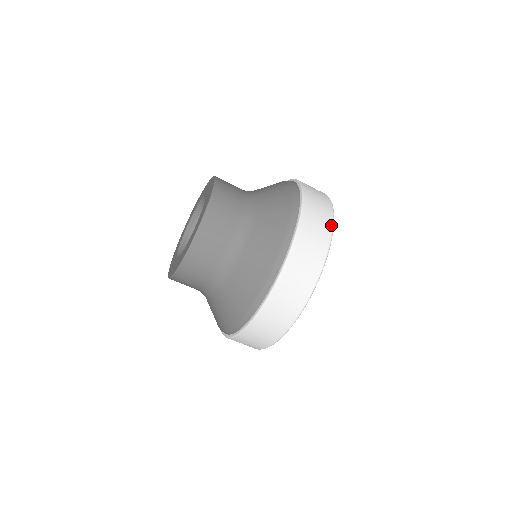
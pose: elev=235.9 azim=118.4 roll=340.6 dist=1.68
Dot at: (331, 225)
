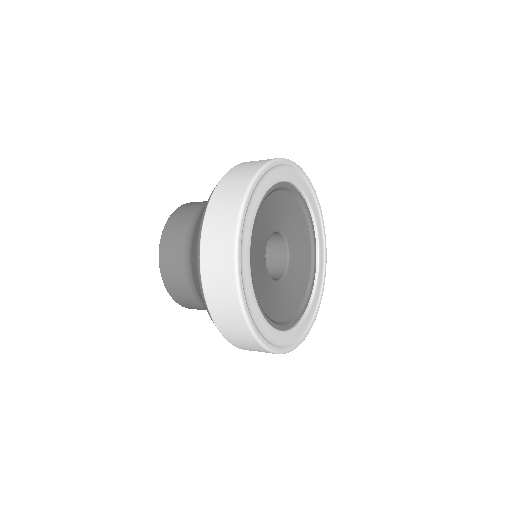
Dot at: (240, 203)
